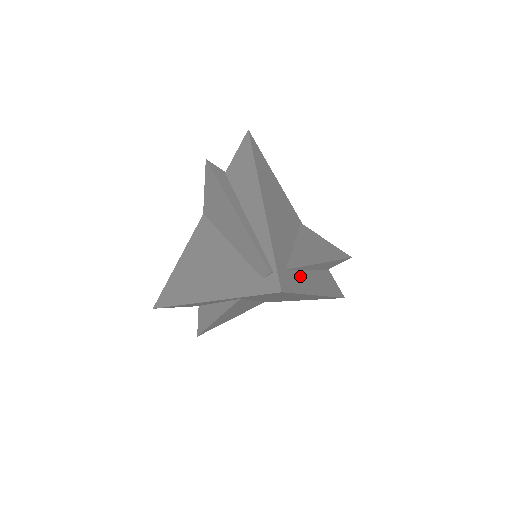
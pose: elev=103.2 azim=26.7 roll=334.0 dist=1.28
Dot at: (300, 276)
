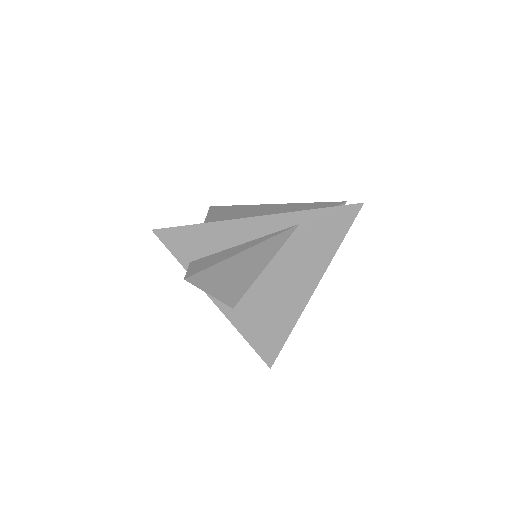
Dot at: occluded
